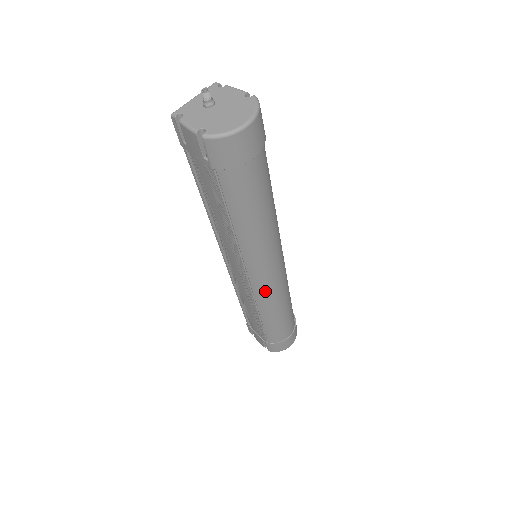
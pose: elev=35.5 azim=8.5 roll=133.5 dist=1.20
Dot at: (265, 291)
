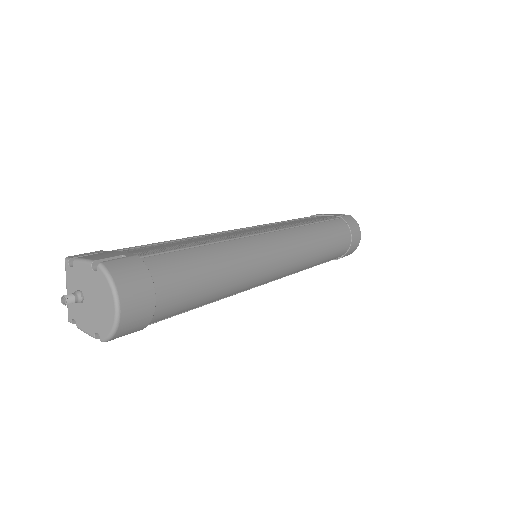
Dot at: (289, 271)
